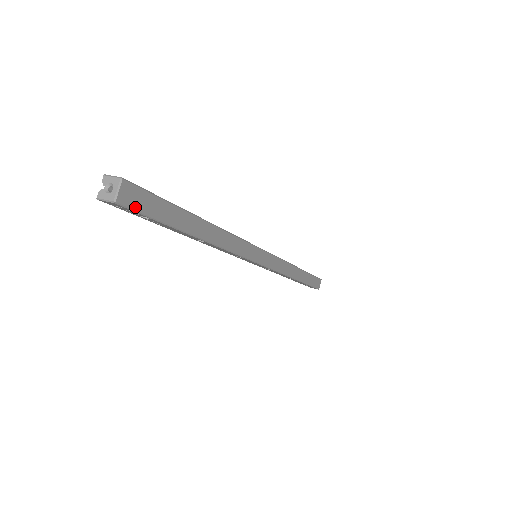
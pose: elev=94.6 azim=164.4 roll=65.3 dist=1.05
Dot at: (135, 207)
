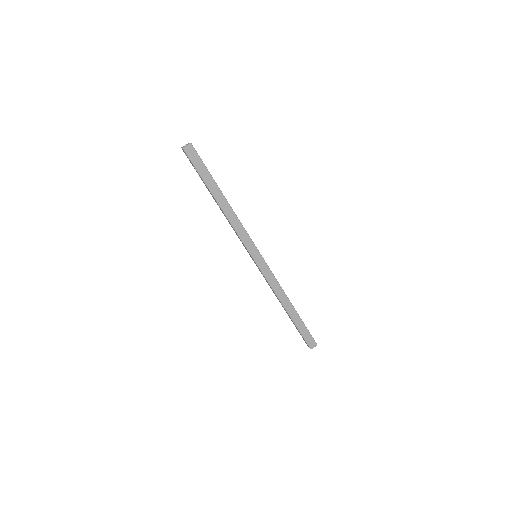
Dot at: (190, 157)
